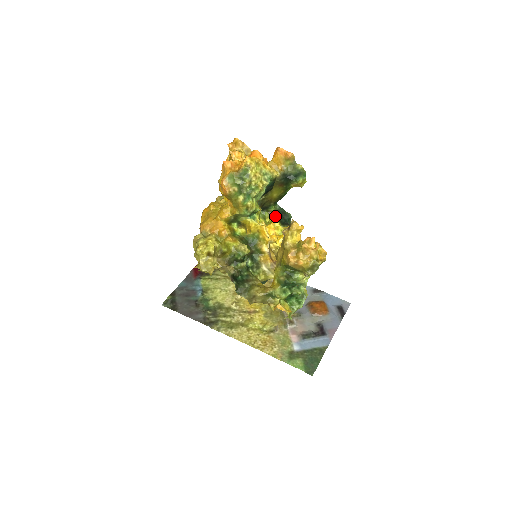
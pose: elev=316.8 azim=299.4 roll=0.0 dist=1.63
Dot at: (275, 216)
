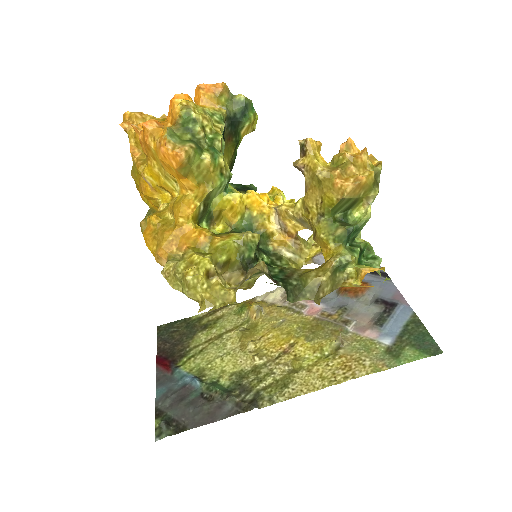
Dot at: (241, 192)
